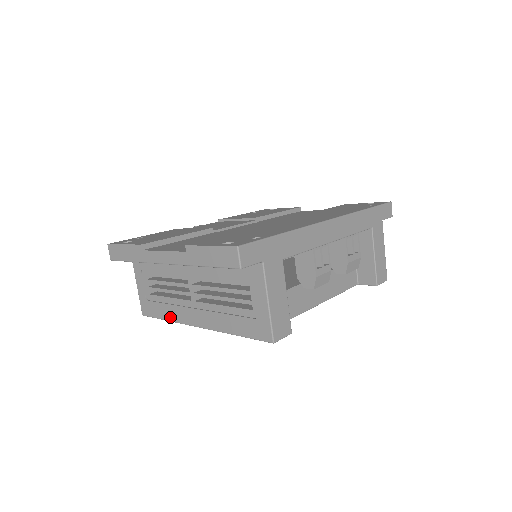
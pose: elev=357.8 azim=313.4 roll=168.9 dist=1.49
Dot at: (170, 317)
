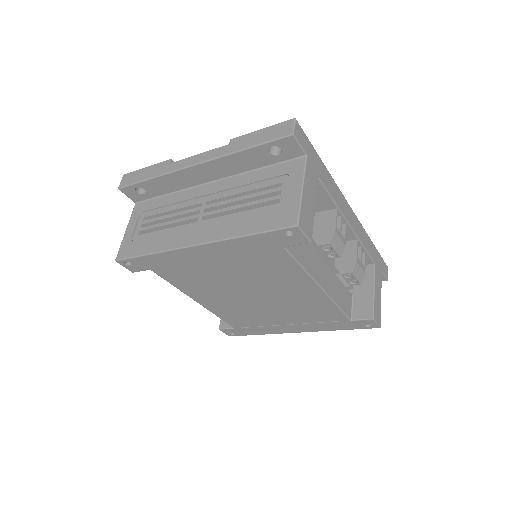
Dot at: (158, 248)
